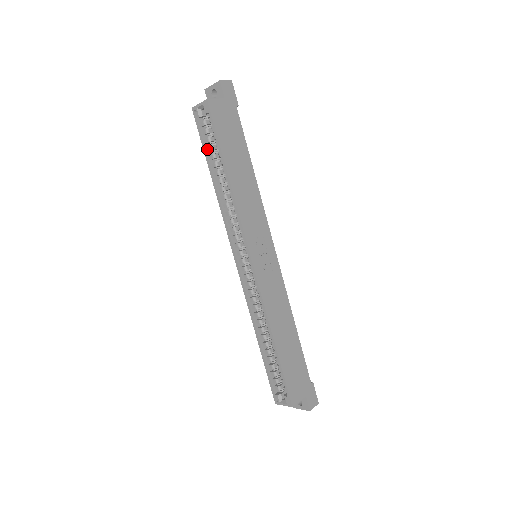
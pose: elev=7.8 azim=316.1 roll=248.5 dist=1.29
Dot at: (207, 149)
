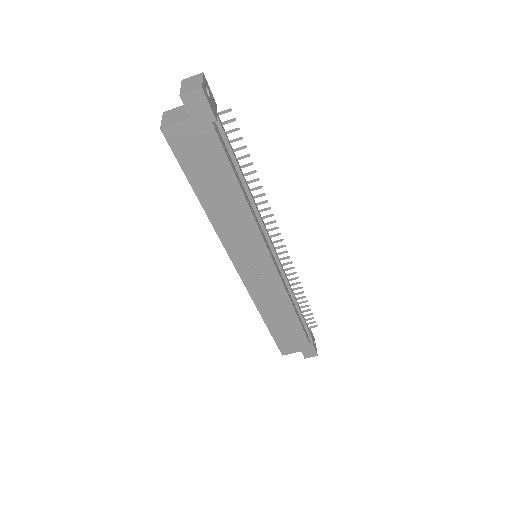
Dot at: occluded
